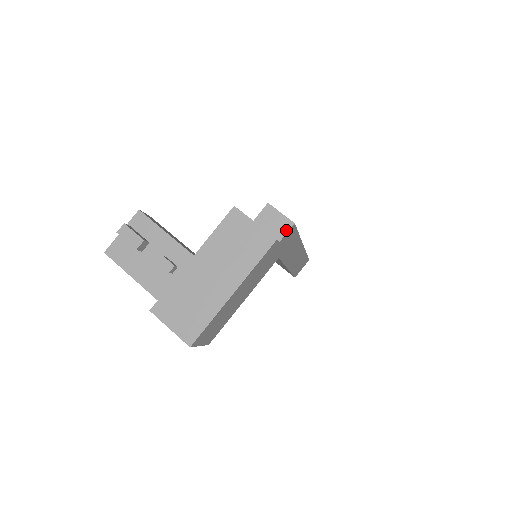
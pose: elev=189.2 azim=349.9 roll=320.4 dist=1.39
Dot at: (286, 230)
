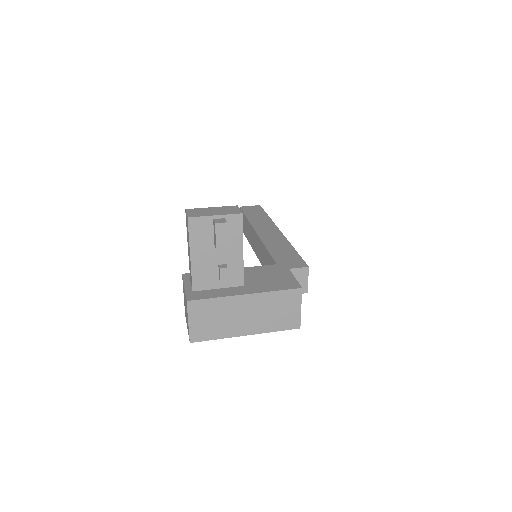
Dot at: occluded
